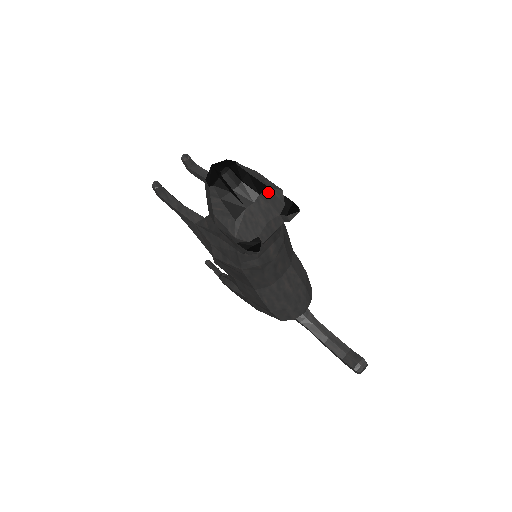
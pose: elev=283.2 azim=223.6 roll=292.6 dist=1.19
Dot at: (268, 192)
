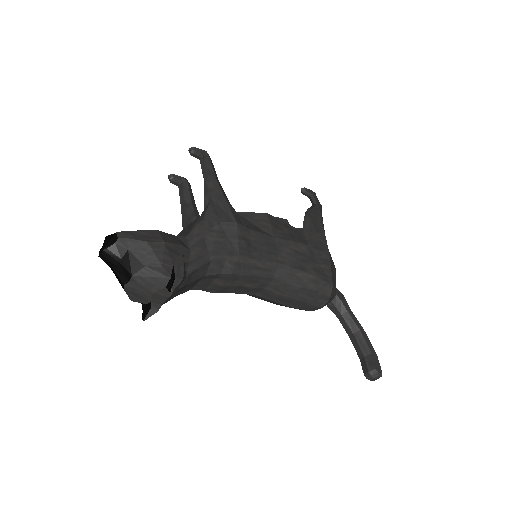
Dot at: (145, 271)
